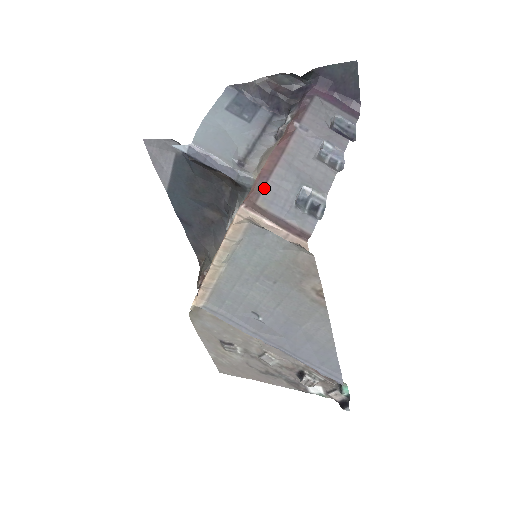
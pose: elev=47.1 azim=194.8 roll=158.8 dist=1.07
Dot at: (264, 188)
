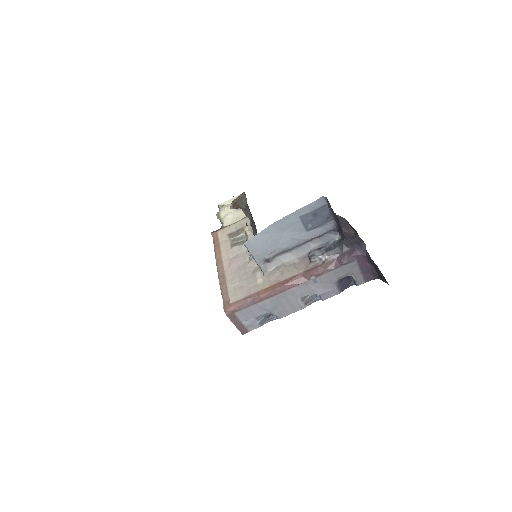
Dot at: (247, 307)
